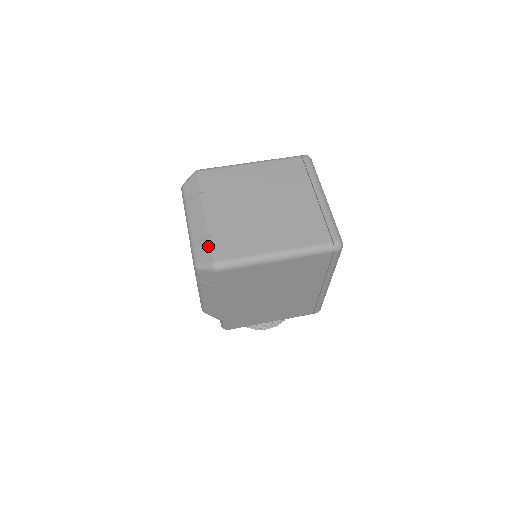
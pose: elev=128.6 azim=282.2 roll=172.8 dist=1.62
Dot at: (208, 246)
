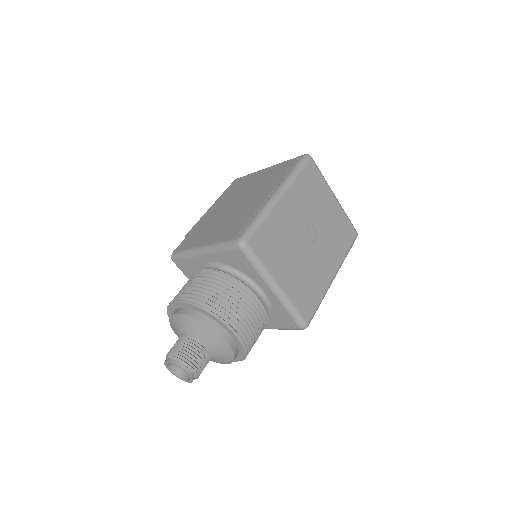
Dot at: occluded
